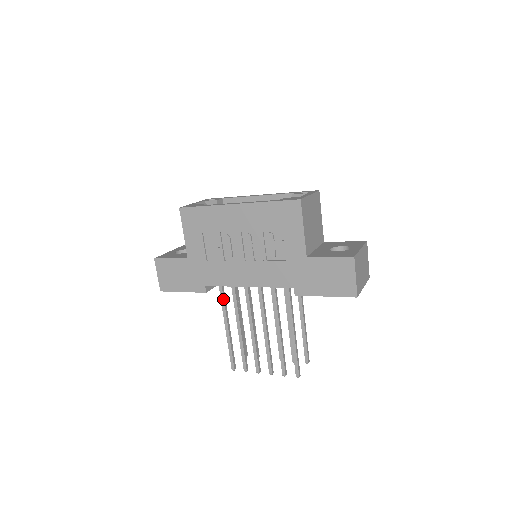
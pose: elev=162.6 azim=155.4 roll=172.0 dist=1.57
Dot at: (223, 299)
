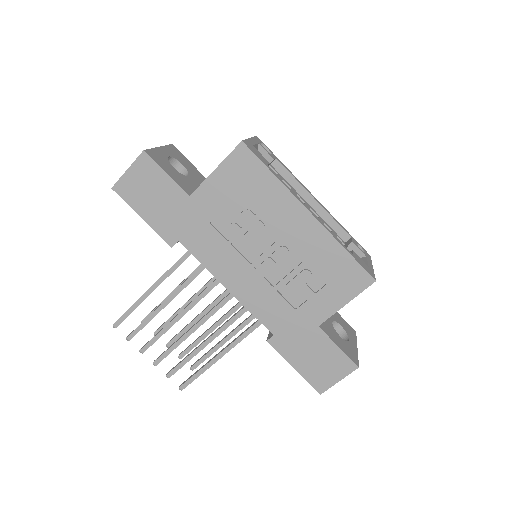
Dot at: (180, 264)
